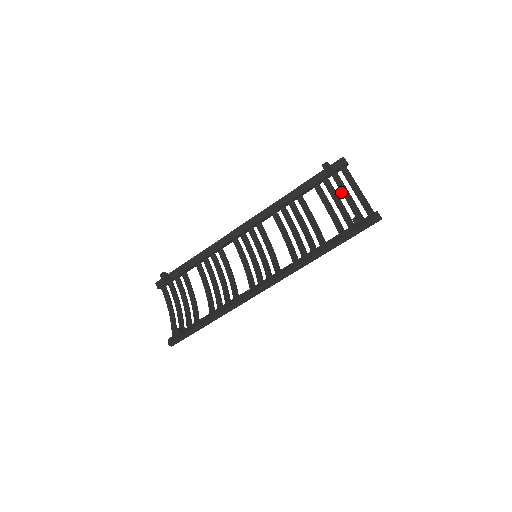
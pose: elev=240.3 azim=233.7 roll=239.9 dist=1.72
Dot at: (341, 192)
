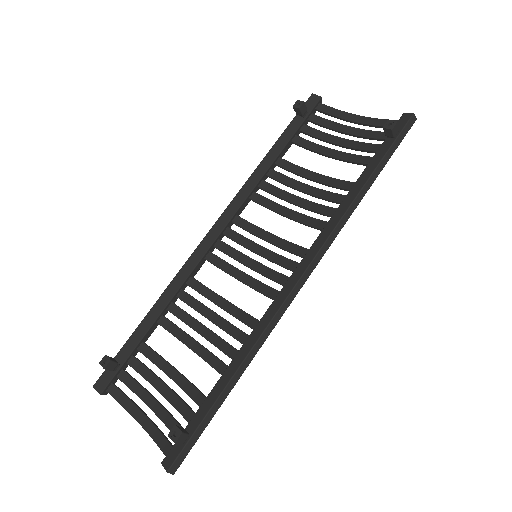
Dot at: (333, 129)
